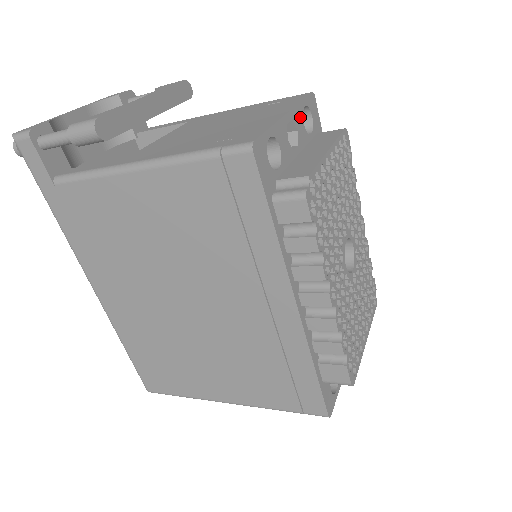
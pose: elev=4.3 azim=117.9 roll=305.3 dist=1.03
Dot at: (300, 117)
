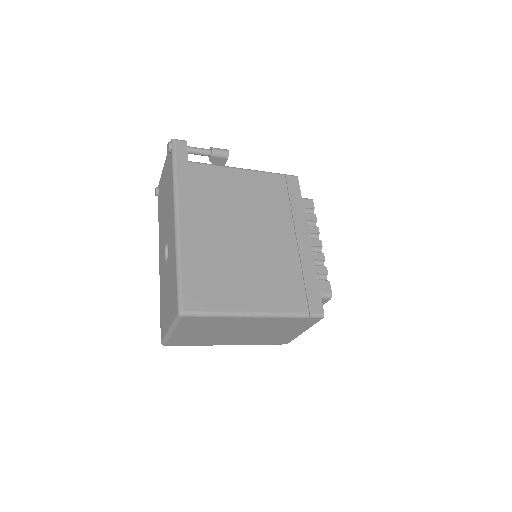
Dot at: occluded
